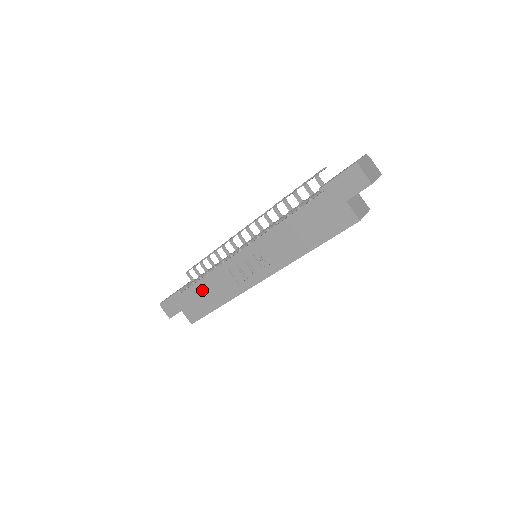
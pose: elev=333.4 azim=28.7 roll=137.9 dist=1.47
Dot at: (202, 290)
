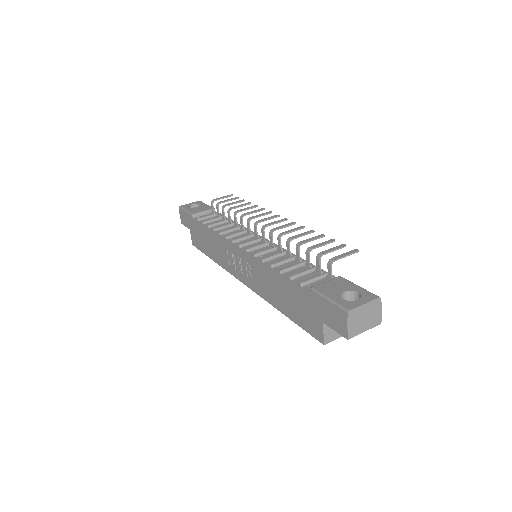
Dot at: (206, 236)
